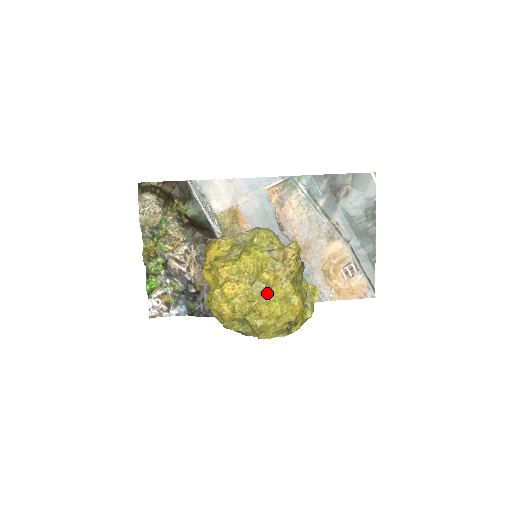
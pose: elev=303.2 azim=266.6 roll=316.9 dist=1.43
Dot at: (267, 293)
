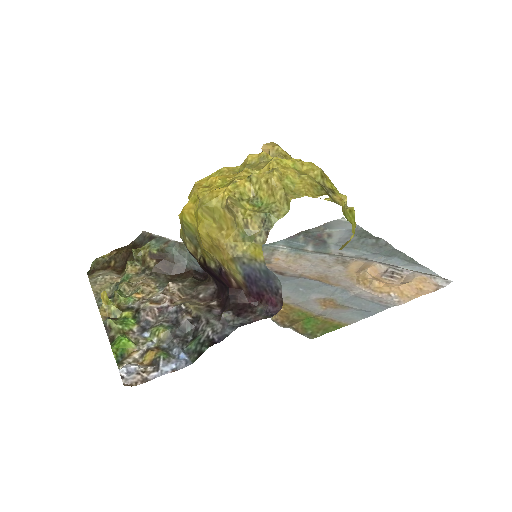
Dot at: (266, 163)
